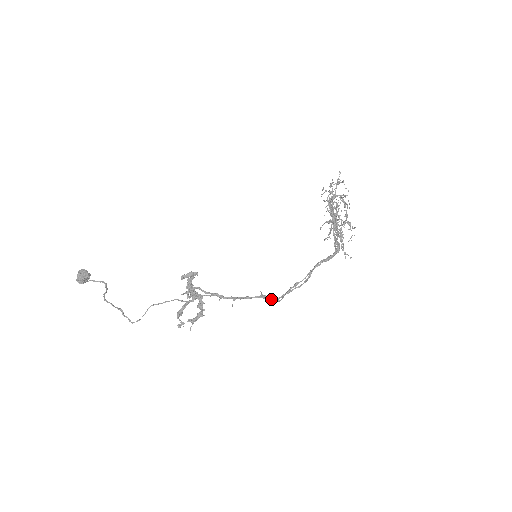
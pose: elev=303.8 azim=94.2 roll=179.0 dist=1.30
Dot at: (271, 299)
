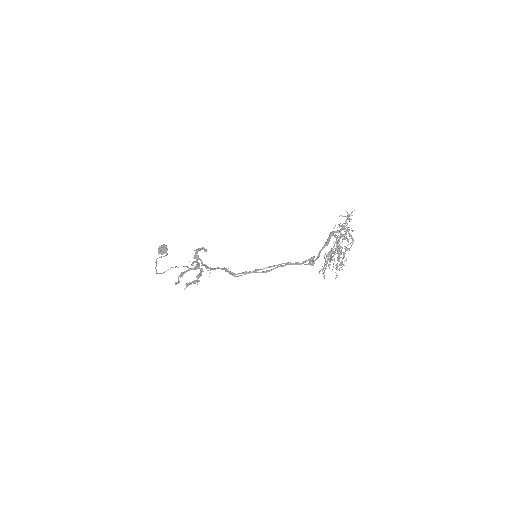
Dot at: (228, 272)
